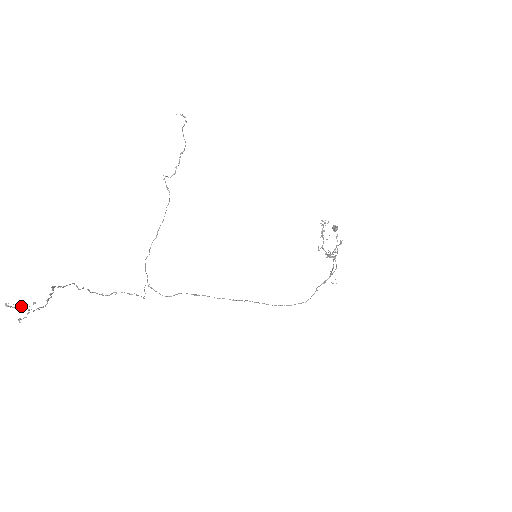
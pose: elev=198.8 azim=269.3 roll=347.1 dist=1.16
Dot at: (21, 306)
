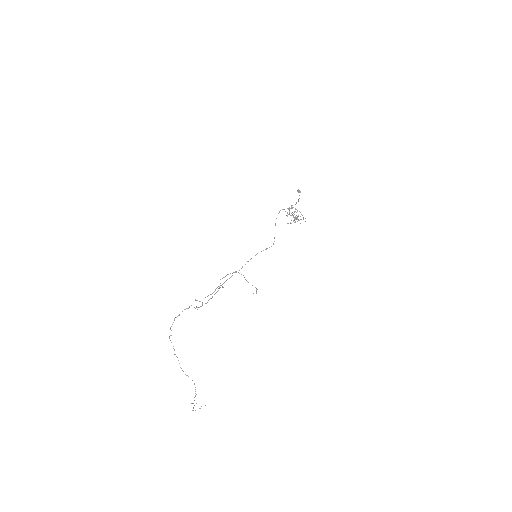
Dot at: occluded
